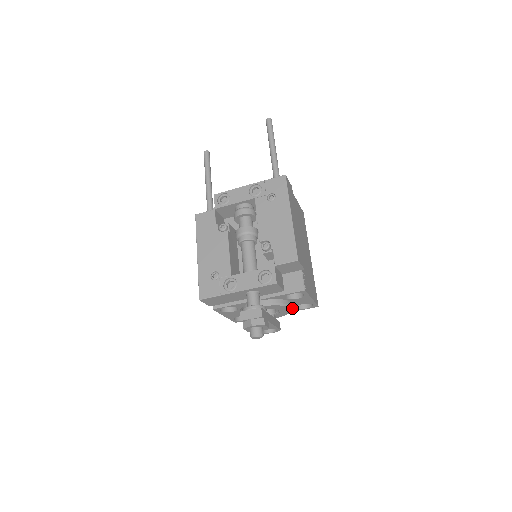
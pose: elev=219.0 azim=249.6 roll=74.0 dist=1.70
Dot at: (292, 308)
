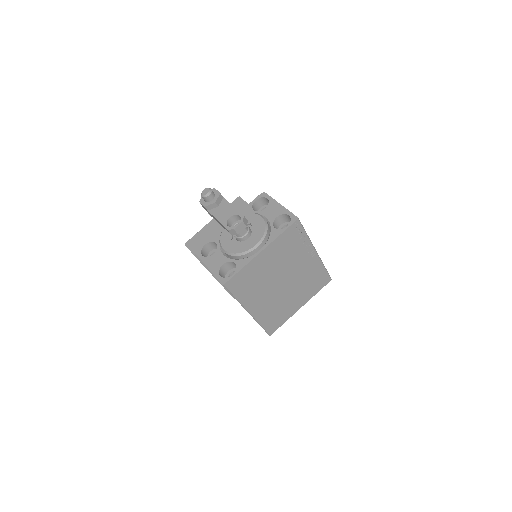
Dot at: (265, 220)
